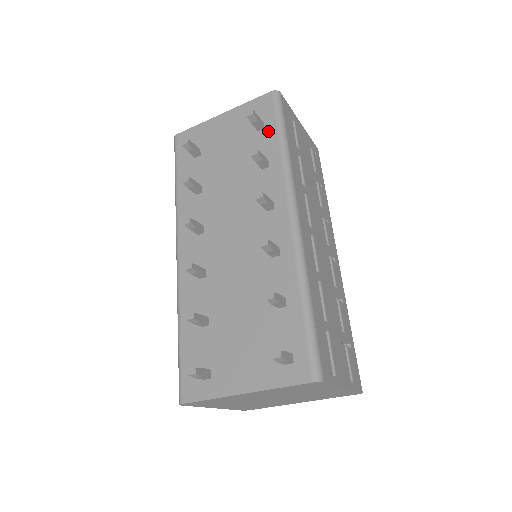
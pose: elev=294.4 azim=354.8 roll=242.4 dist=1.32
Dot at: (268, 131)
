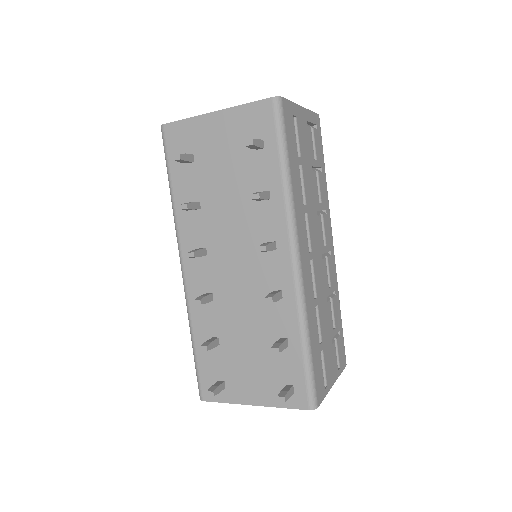
Dot at: (268, 153)
